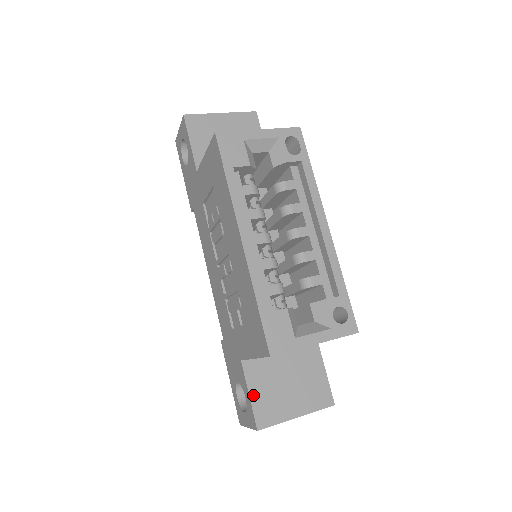
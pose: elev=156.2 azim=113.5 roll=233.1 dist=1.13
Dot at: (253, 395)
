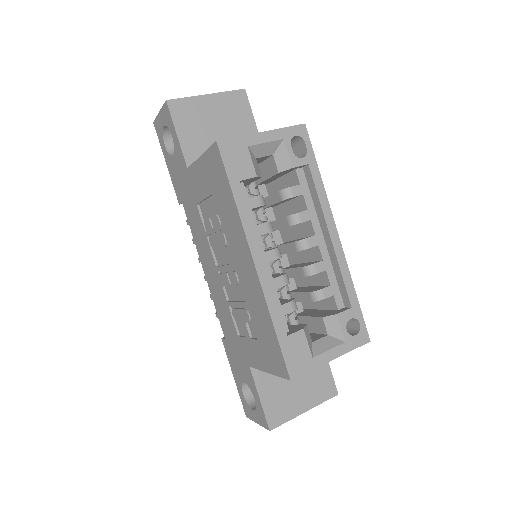
Dot at: (263, 398)
